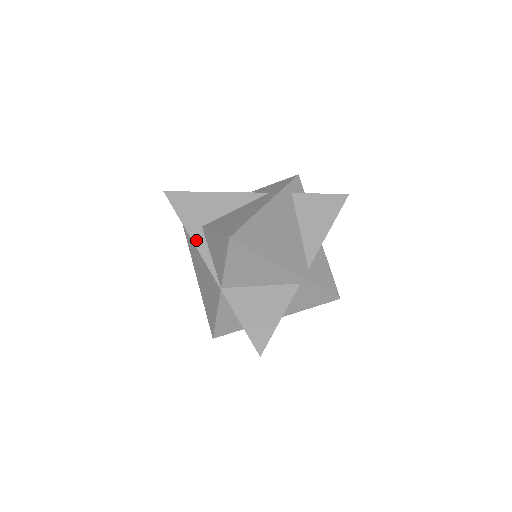
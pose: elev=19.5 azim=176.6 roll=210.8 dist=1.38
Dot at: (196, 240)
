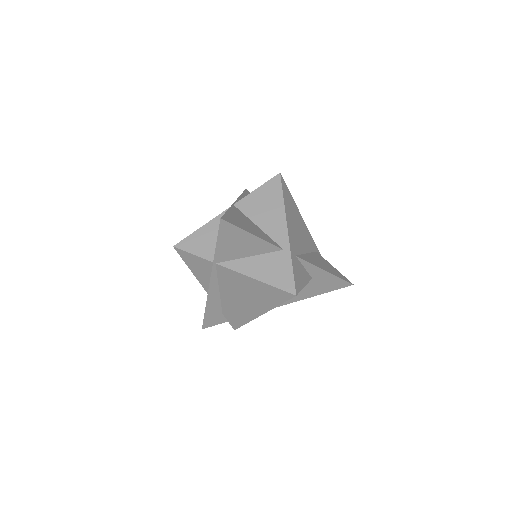
Dot at: occluded
